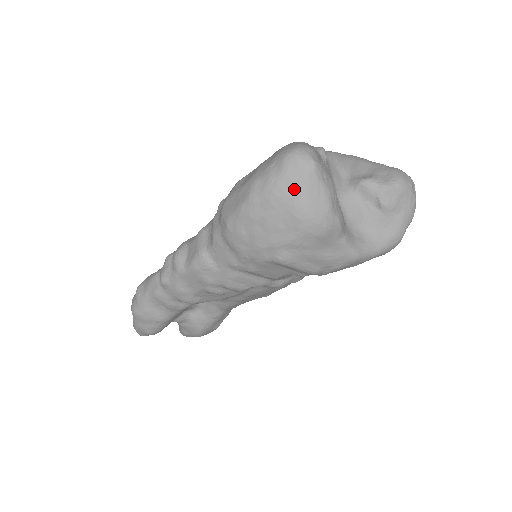
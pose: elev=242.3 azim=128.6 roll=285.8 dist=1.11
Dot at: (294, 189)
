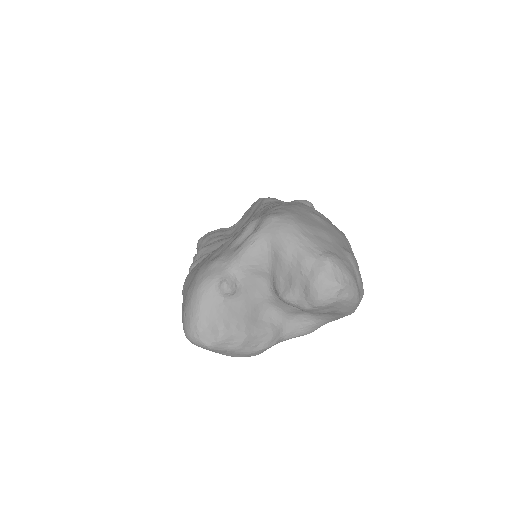
Dot at: (209, 350)
